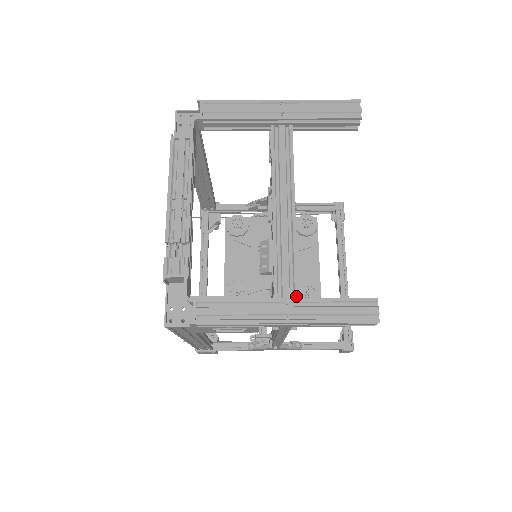
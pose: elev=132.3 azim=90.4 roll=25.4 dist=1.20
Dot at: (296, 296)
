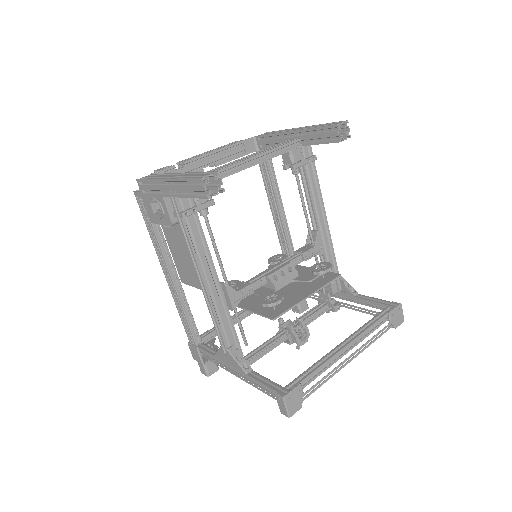
Dot at: occluded
